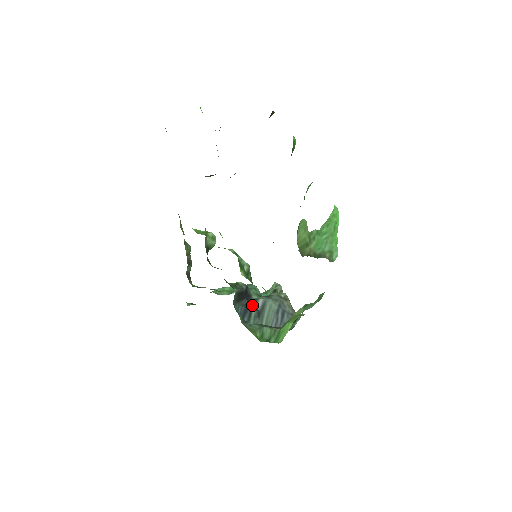
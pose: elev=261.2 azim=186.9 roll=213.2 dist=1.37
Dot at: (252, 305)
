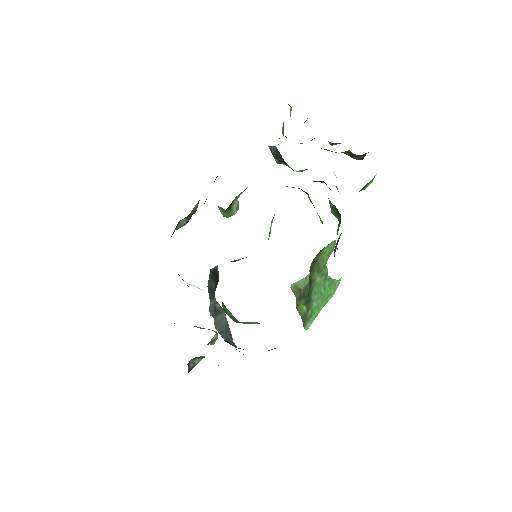
Dot at: occluded
